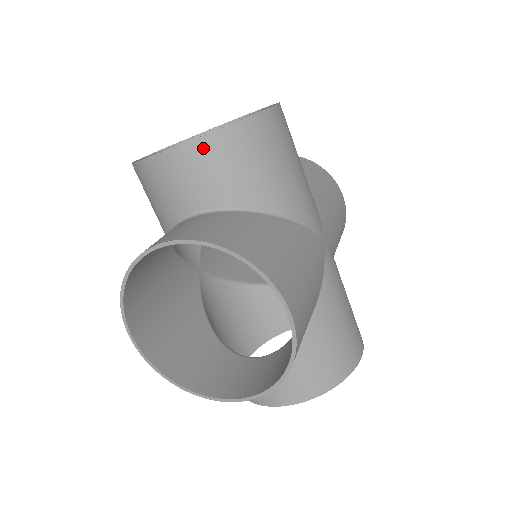
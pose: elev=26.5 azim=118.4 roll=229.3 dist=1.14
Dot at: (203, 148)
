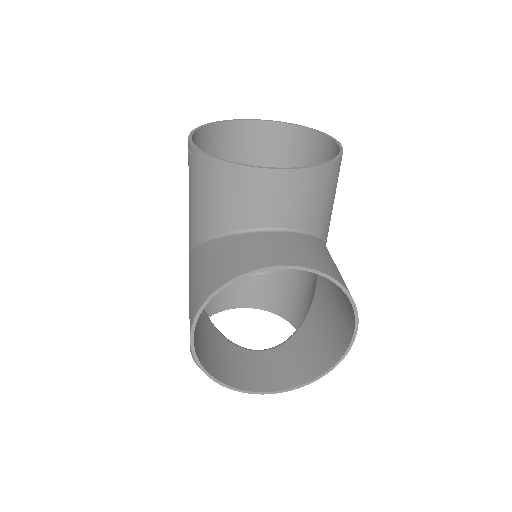
Dot at: (309, 177)
